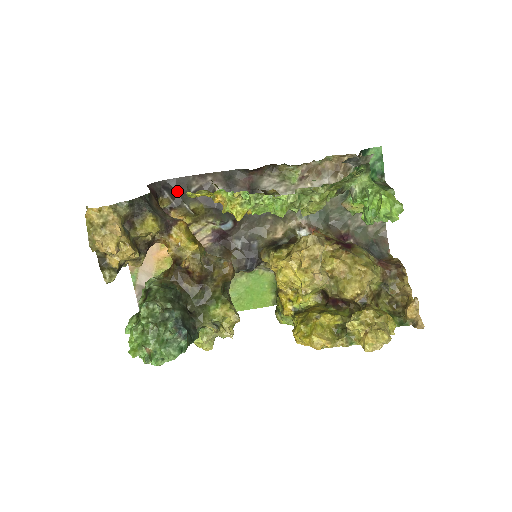
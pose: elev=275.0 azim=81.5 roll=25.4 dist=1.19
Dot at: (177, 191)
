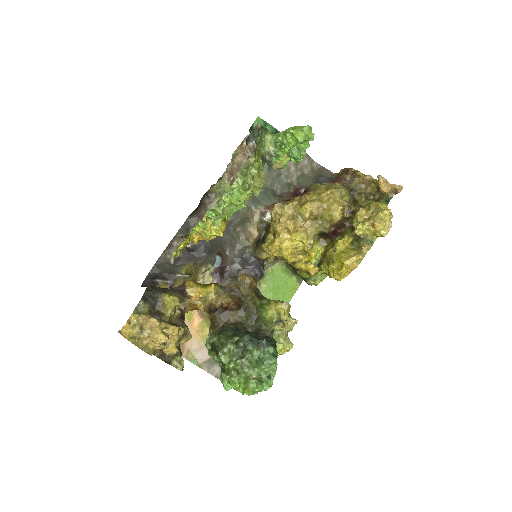
Dot at: (163, 272)
